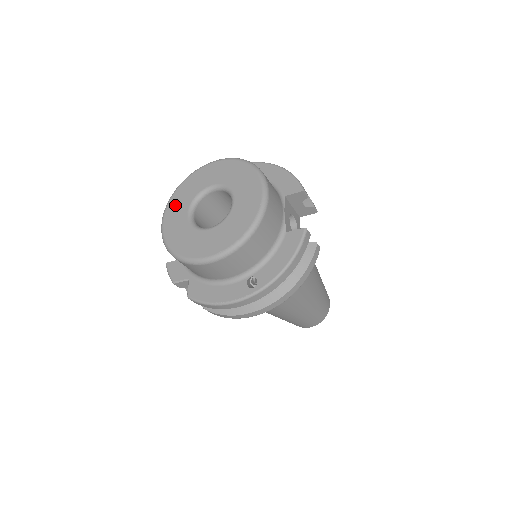
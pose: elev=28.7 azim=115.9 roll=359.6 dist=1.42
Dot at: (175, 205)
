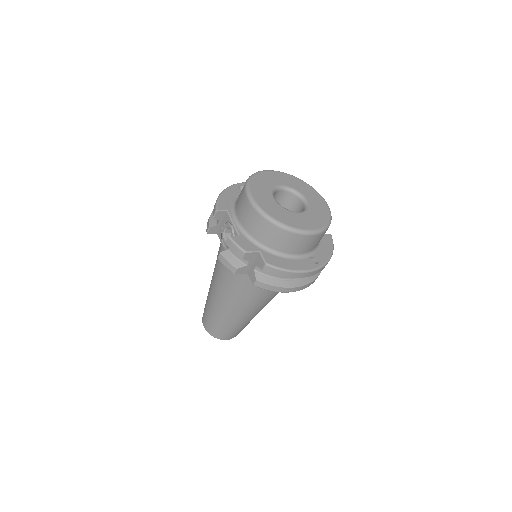
Dot at: (258, 189)
